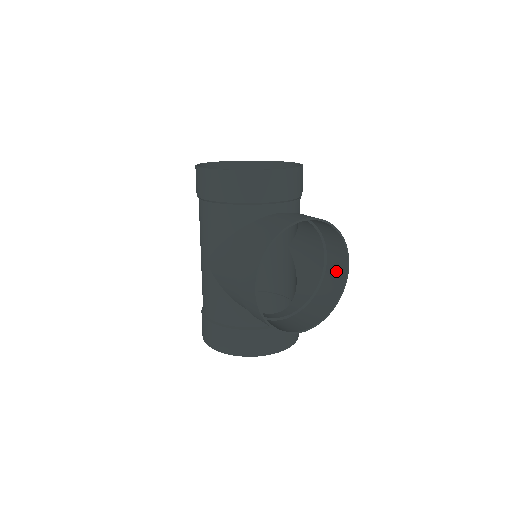
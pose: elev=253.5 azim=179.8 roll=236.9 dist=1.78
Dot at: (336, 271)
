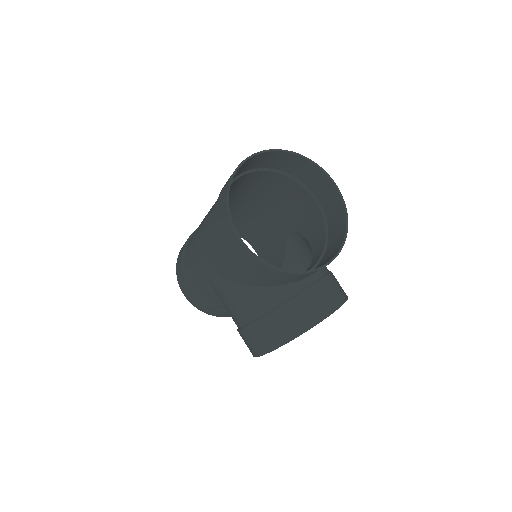
Dot at: occluded
